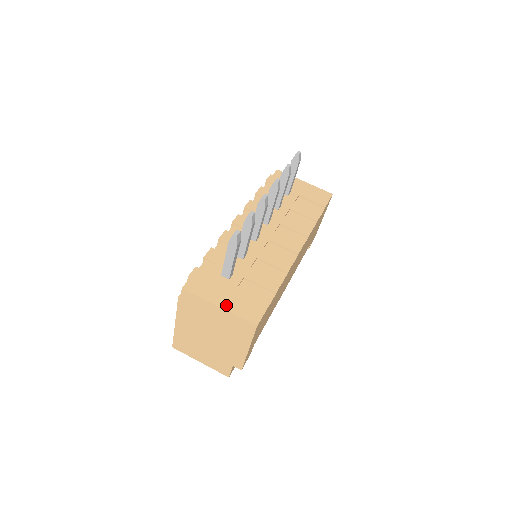
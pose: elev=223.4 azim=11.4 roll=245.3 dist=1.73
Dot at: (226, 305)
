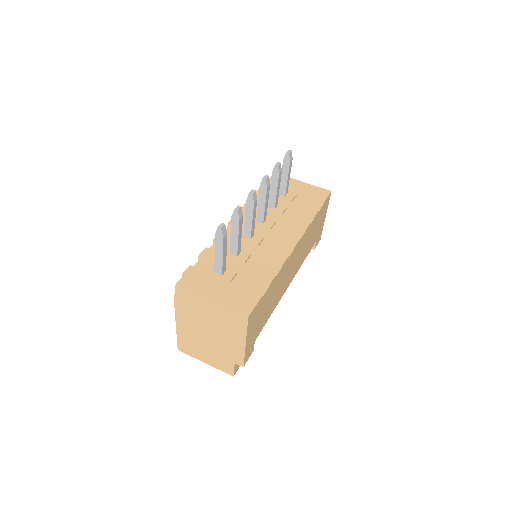
Dot at: (218, 299)
